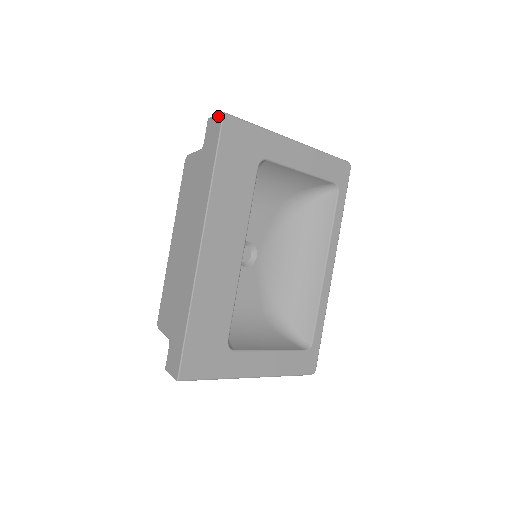
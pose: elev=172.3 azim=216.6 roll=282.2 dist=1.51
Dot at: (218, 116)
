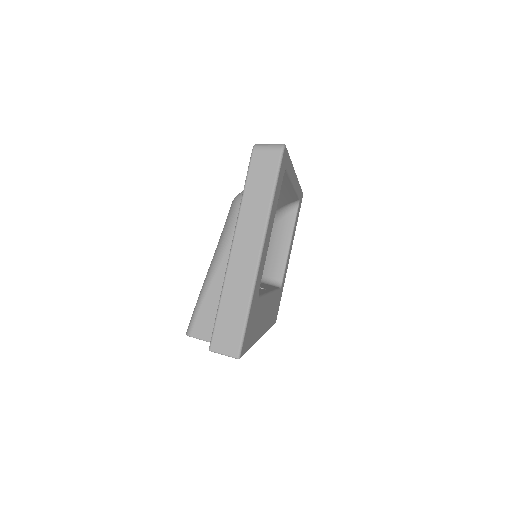
Dot at: occluded
